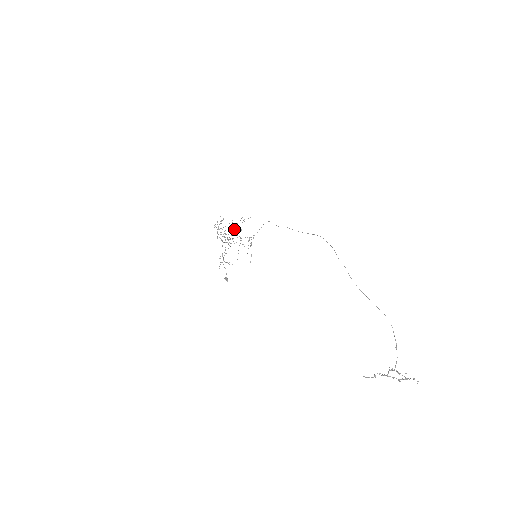
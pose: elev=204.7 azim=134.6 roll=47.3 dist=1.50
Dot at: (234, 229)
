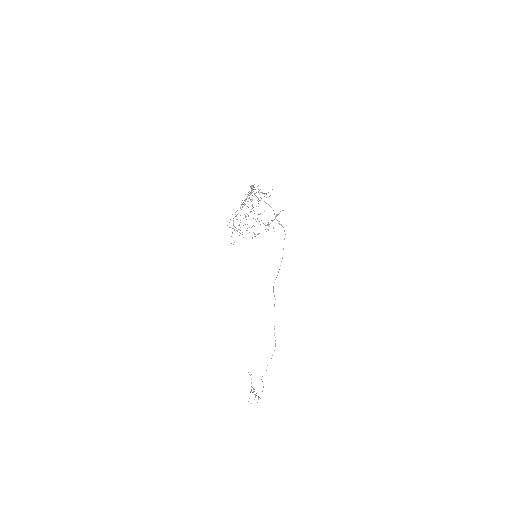
Dot at: (260, 213)
